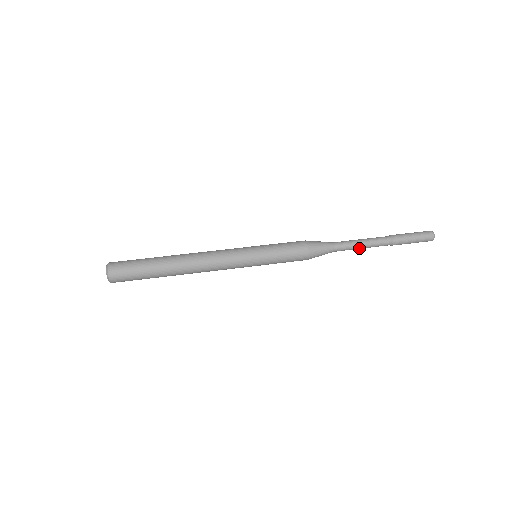
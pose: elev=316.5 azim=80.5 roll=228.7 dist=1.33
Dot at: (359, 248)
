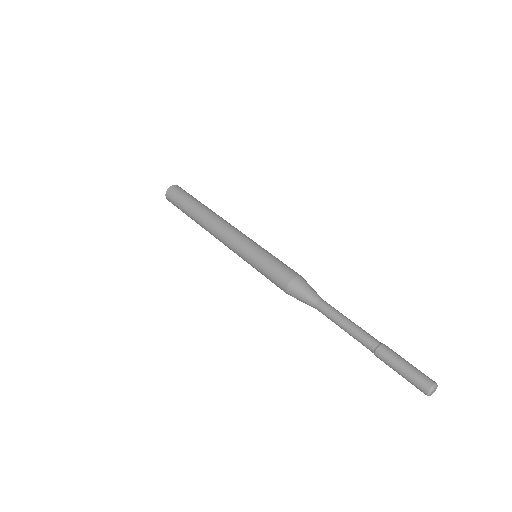
Dot at: occluded
